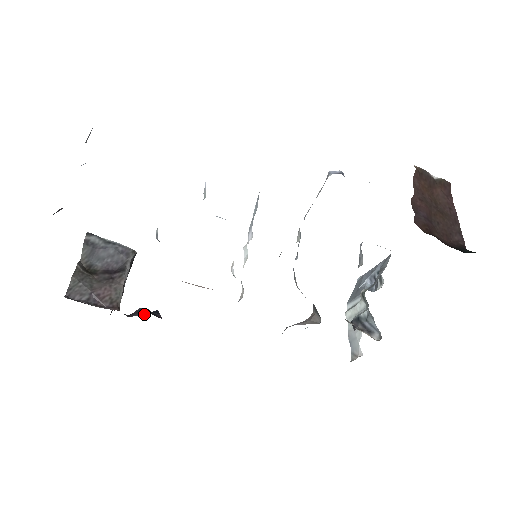
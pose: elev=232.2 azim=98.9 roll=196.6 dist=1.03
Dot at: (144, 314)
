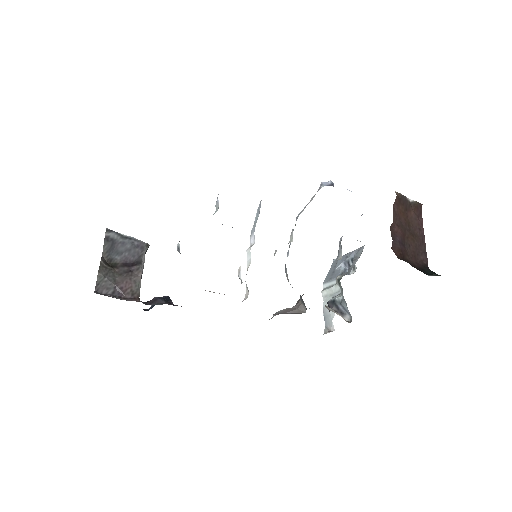
Dot at: (161, 304)
